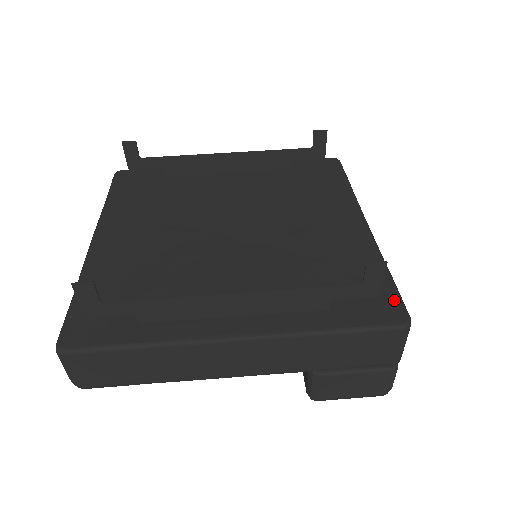
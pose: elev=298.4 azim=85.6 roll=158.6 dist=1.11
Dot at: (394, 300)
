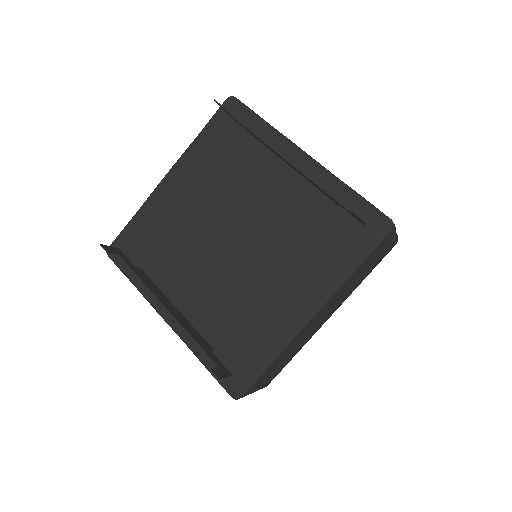
Dot at: (246, 381)
